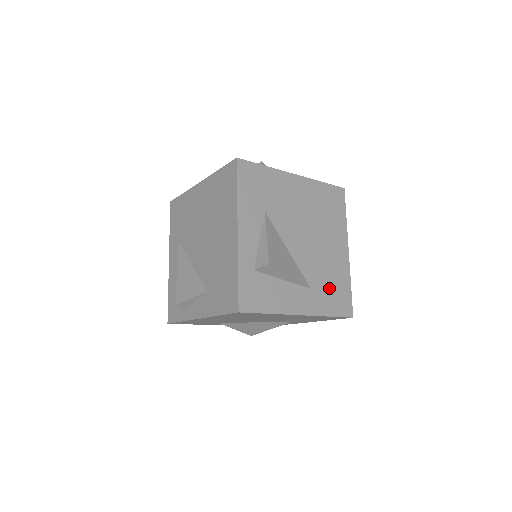
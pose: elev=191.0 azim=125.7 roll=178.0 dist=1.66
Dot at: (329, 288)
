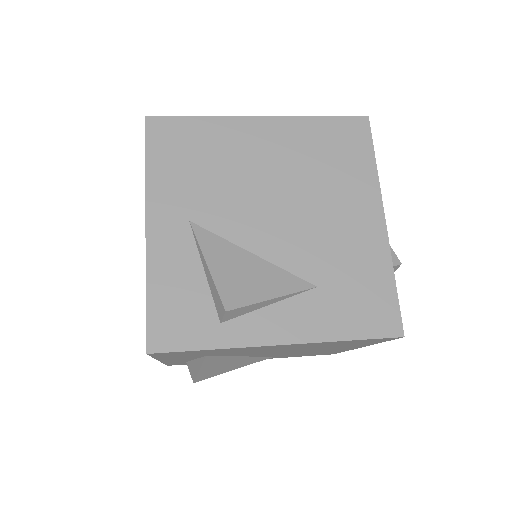
Dot at: (304, 354)
